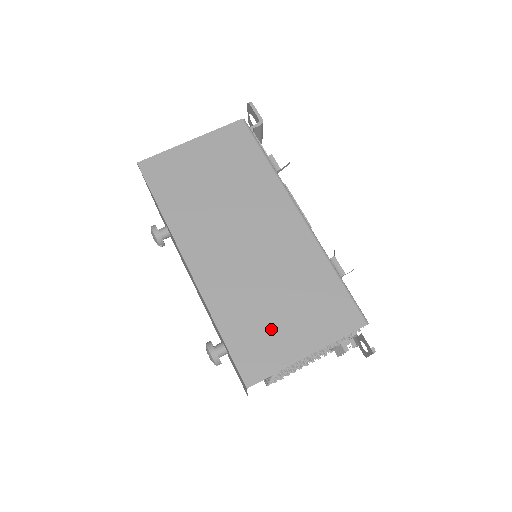
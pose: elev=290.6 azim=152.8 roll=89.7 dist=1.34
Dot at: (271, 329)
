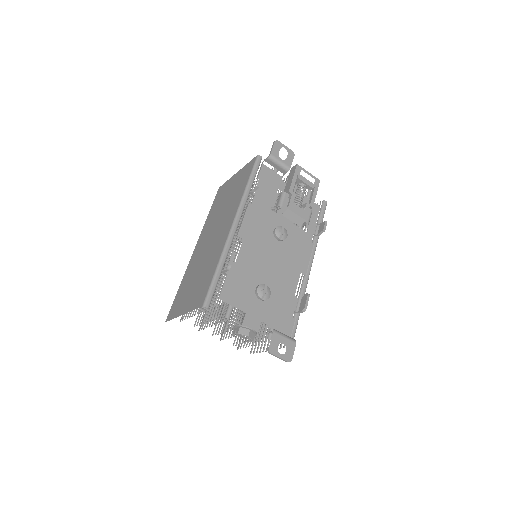
Dot at: (186, 294)
